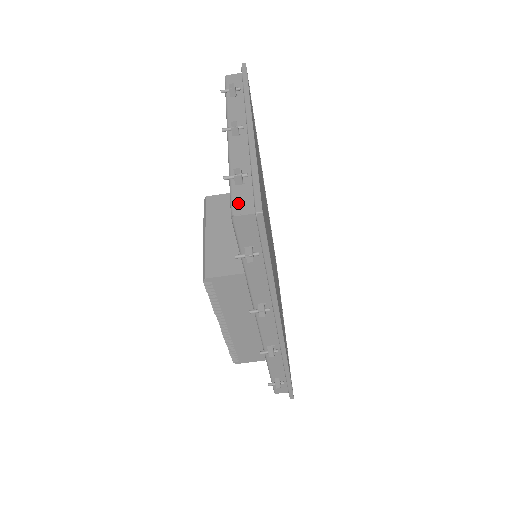
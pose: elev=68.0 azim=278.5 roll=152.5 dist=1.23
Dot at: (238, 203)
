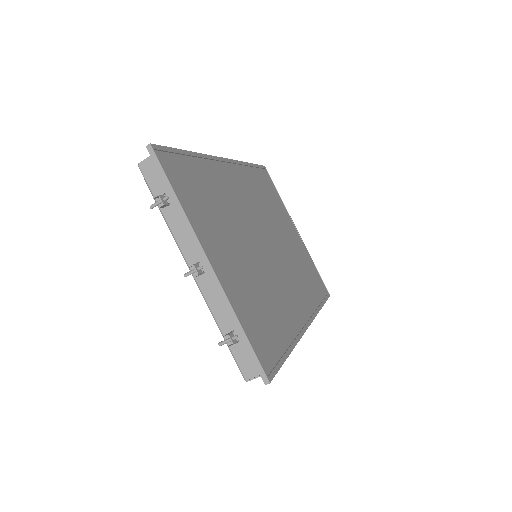
Dot at: (244, 366)
